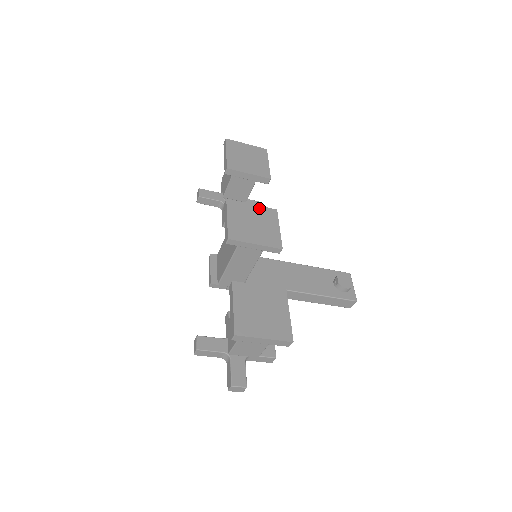
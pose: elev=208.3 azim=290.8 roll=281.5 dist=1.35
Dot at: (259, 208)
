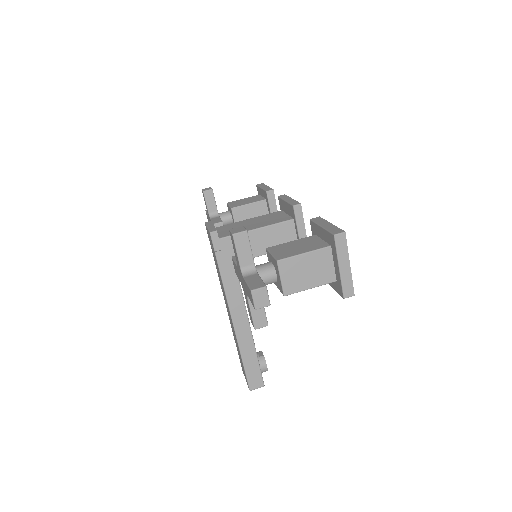
Dot at: occluded
